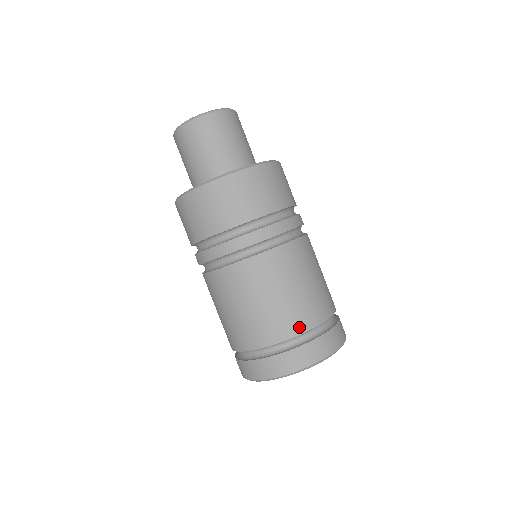
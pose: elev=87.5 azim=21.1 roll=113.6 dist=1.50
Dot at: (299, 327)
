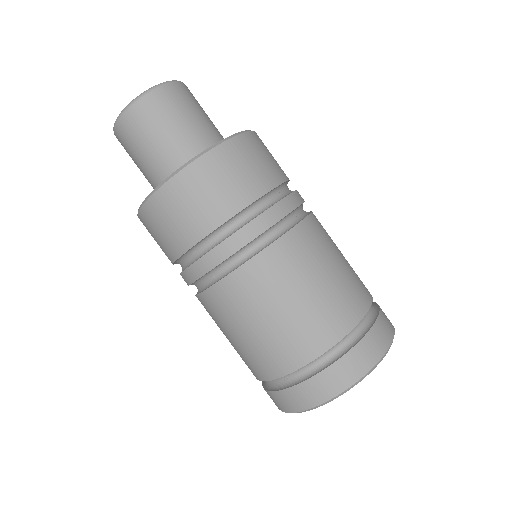
Dot at: (341, 327)
